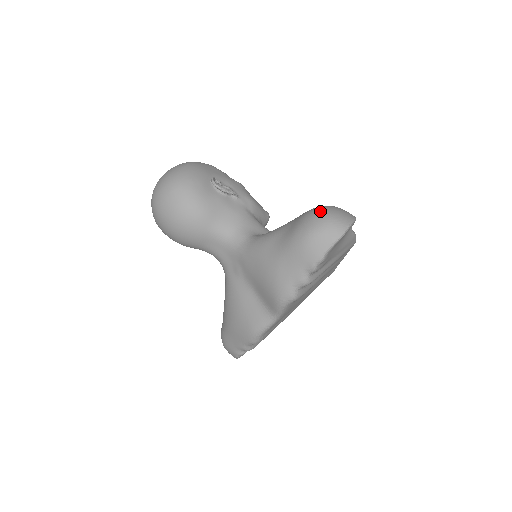
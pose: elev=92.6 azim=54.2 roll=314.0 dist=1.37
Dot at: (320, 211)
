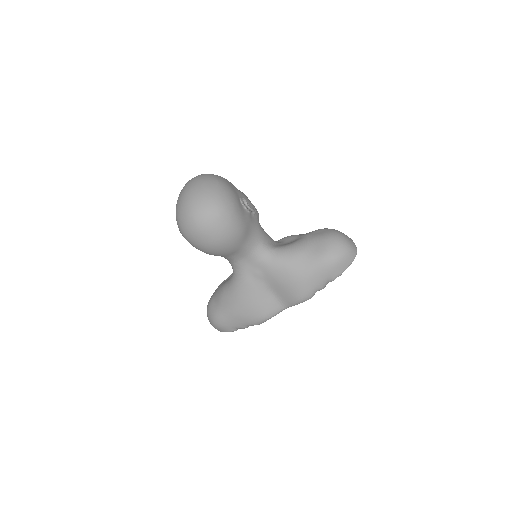
Dot at: (340, 240)
